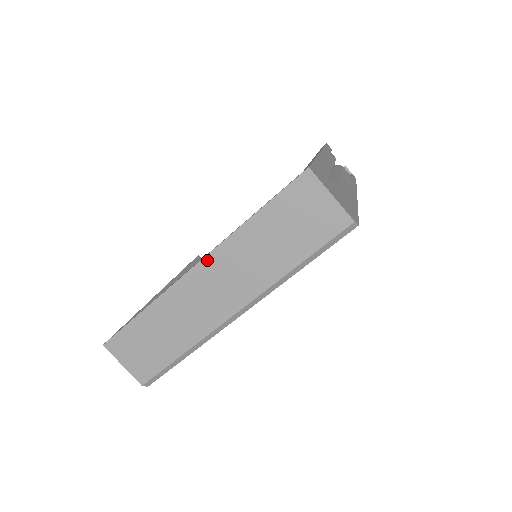
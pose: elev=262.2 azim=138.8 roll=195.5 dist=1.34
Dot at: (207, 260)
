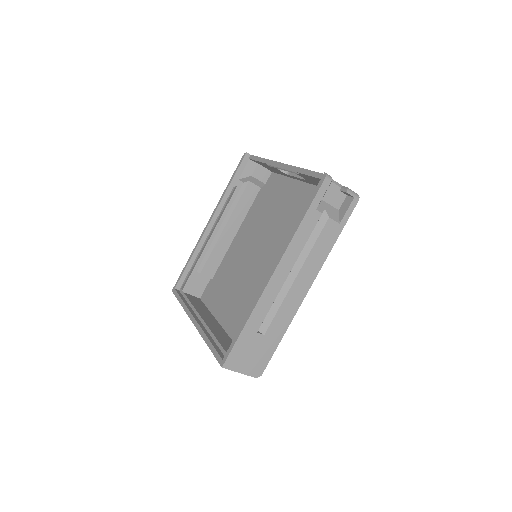
Dot at: occluded
